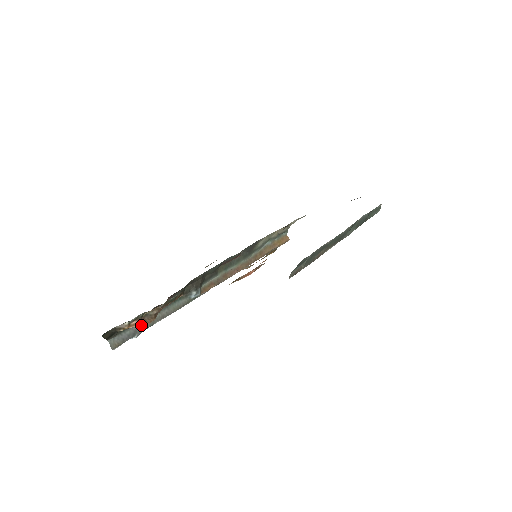
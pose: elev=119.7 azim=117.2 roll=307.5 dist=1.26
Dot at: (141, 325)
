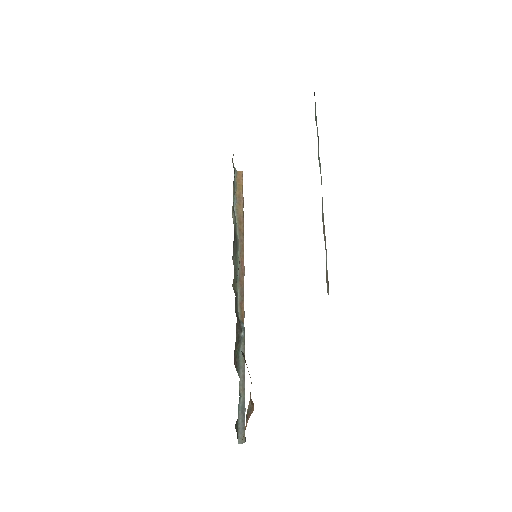
Dot at: (240, 404)
